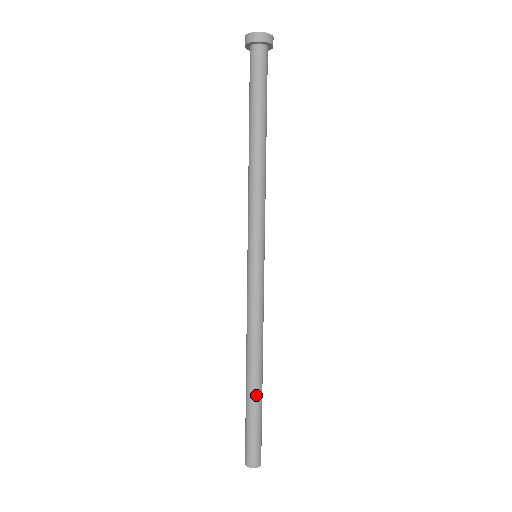
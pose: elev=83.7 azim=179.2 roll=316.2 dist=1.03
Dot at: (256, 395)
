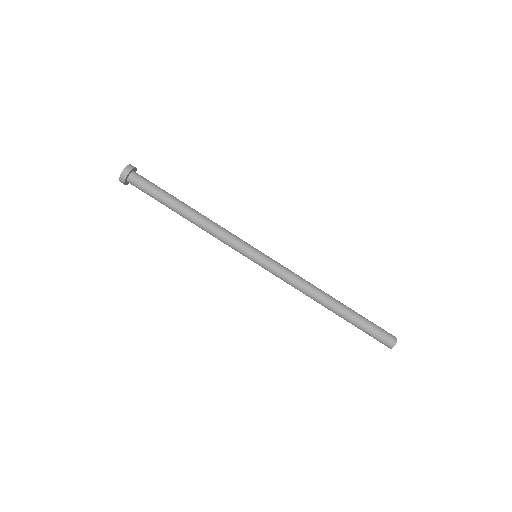
Dot at: (344, 315)
